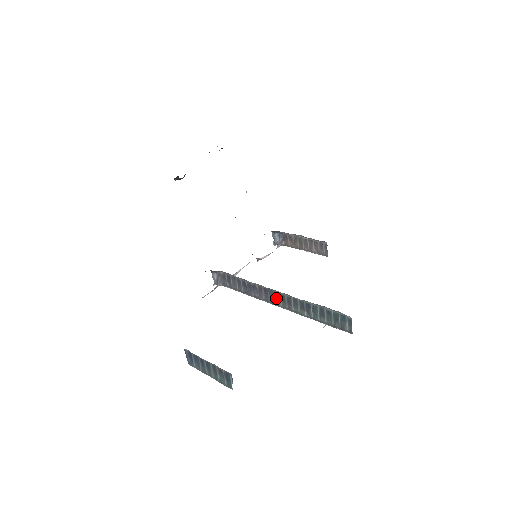
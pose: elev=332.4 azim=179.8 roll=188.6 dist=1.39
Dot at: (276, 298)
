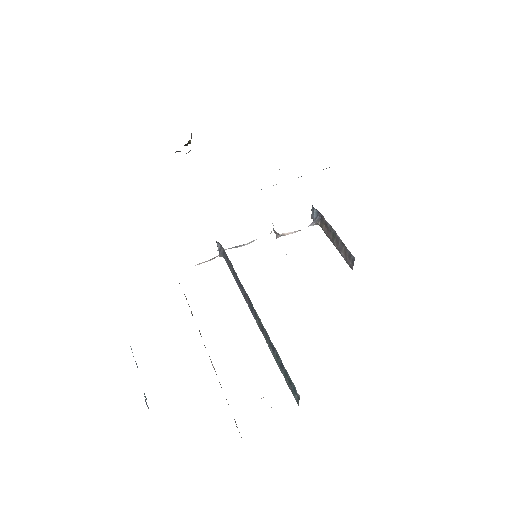
Dot at: (255, 314)
